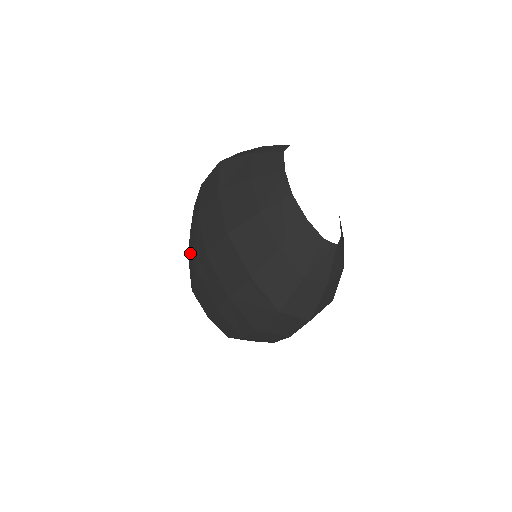
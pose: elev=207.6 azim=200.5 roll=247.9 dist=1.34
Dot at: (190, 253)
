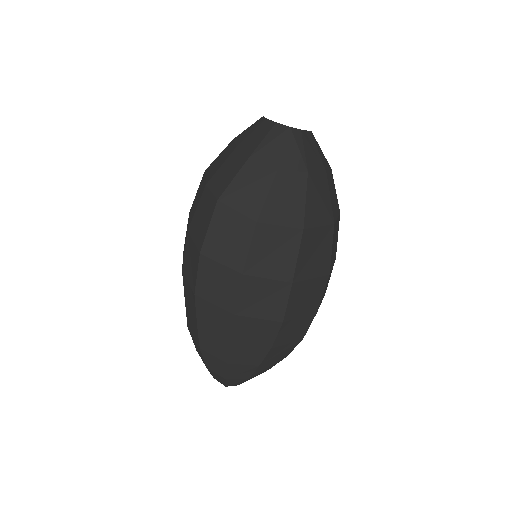
Dot at: occluded
